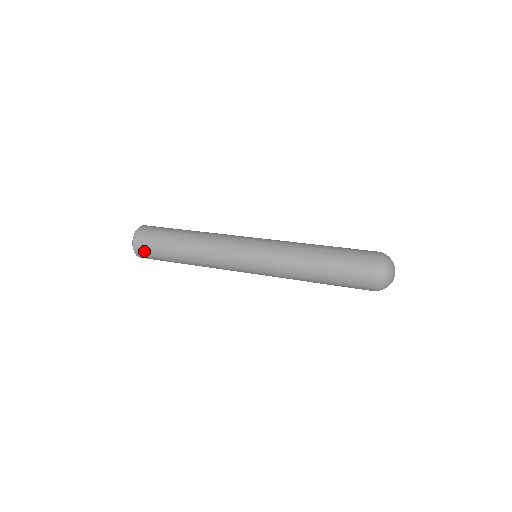
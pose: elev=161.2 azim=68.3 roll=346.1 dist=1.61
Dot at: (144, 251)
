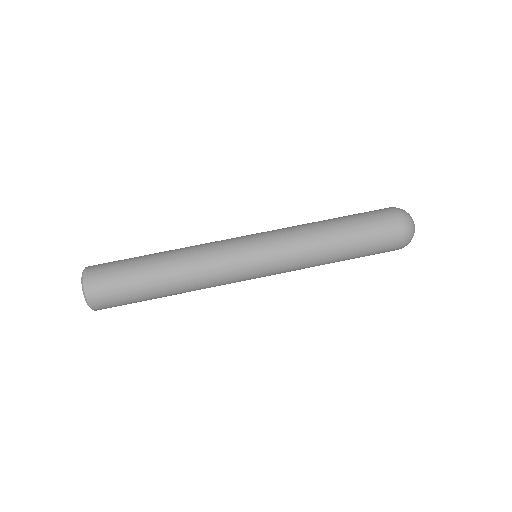
Dot at: (107, 303)
